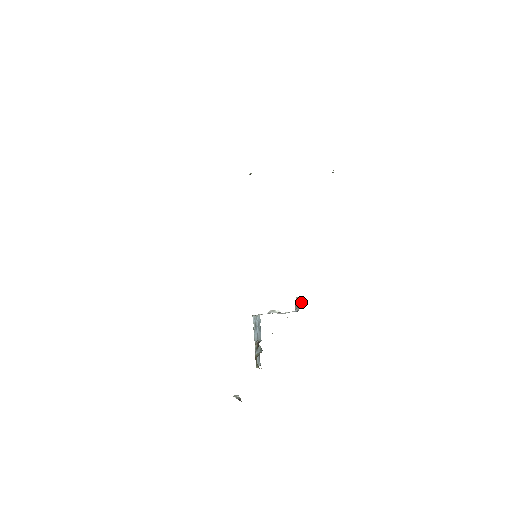
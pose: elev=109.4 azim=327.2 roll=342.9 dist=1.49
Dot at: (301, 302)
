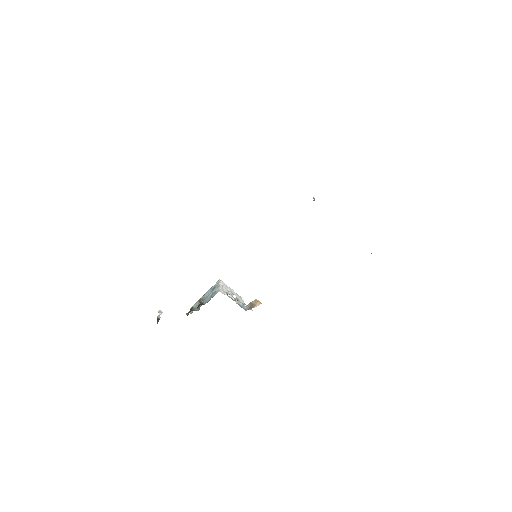
Dot at: (255, 306)
